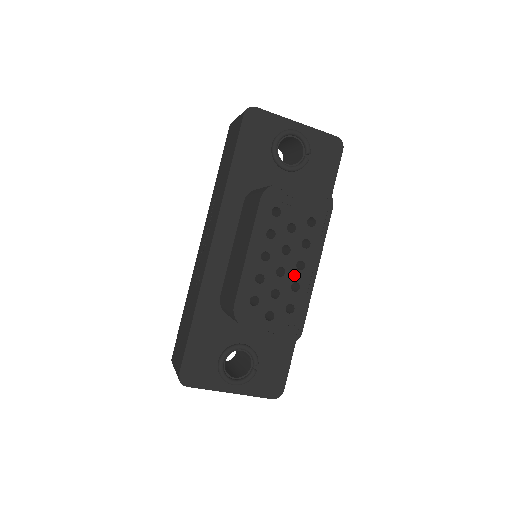
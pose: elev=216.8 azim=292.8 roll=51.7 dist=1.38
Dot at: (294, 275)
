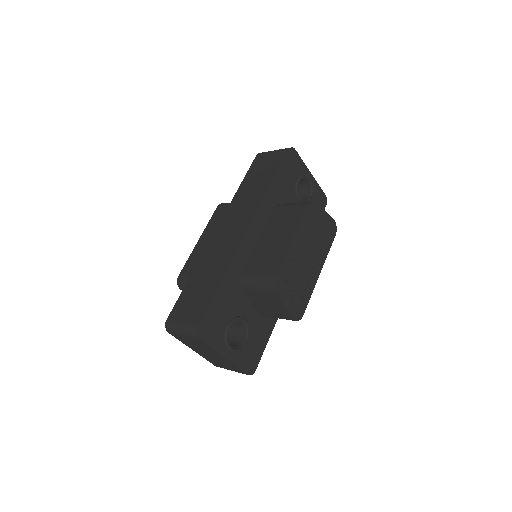
Dot at: (309, 270)
